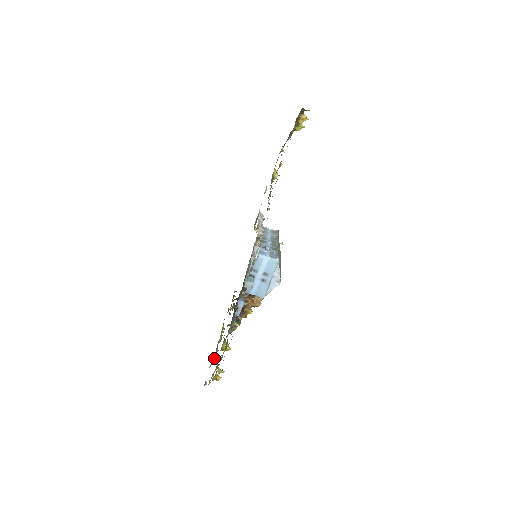
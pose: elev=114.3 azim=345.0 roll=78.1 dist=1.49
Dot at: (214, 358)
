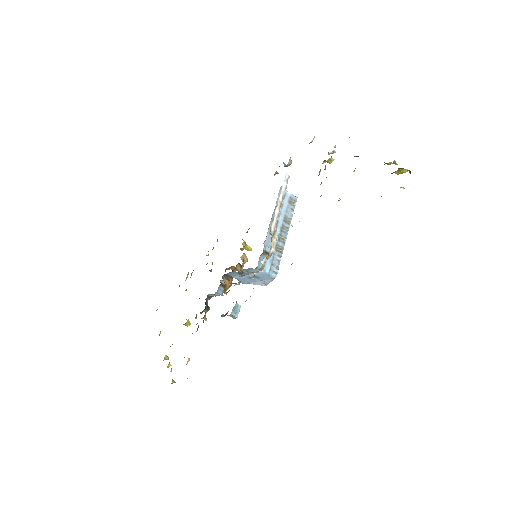
Dot at: occluded
